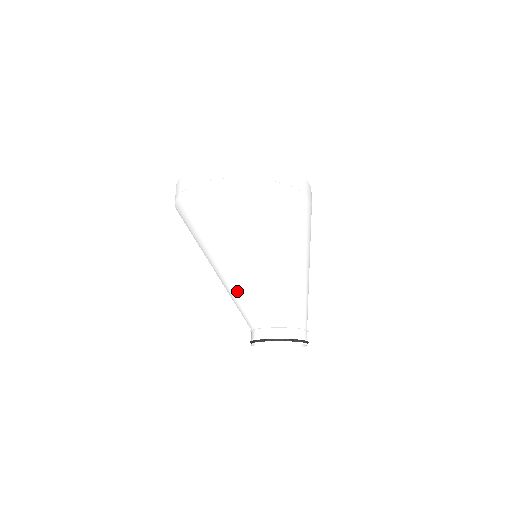
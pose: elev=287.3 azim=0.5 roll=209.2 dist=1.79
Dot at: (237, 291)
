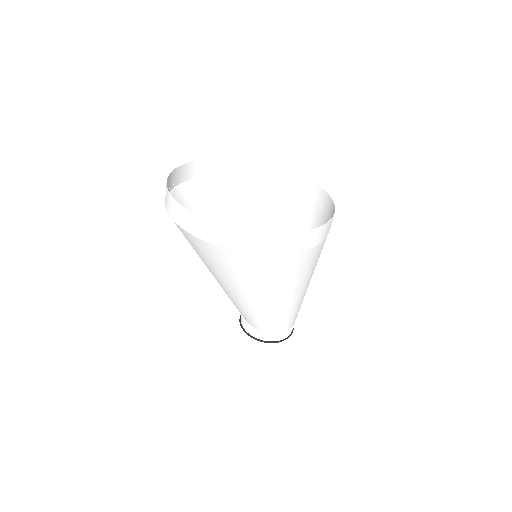
Dot at: occluded
